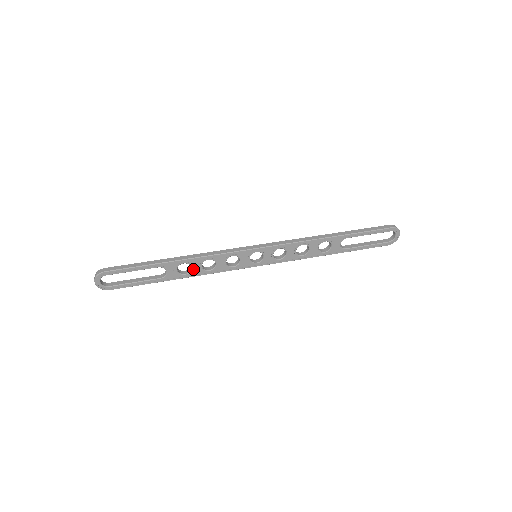
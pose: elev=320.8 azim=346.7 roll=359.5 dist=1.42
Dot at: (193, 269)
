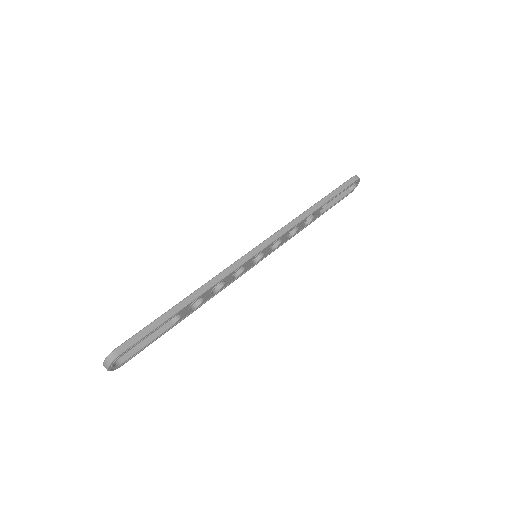
Dot at: (204, 299)
